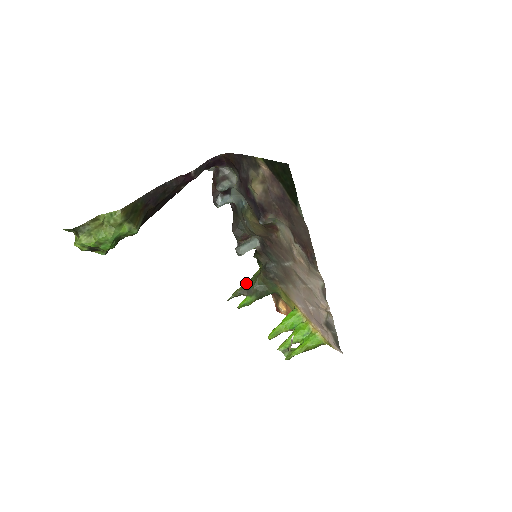
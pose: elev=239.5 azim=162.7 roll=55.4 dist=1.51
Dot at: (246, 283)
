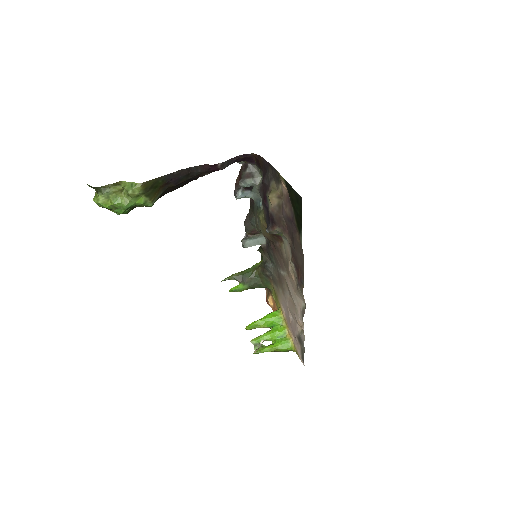
Dot at: (244, 270)
